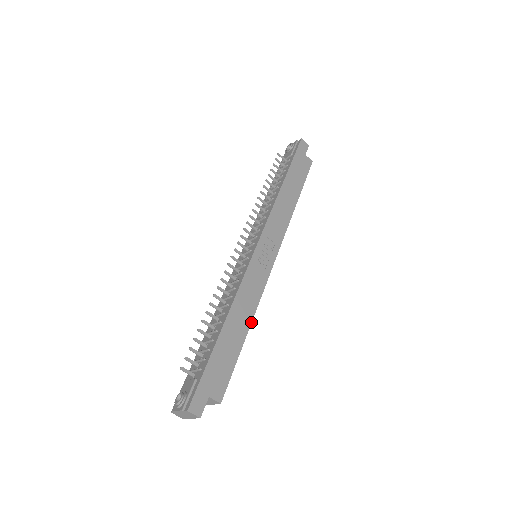
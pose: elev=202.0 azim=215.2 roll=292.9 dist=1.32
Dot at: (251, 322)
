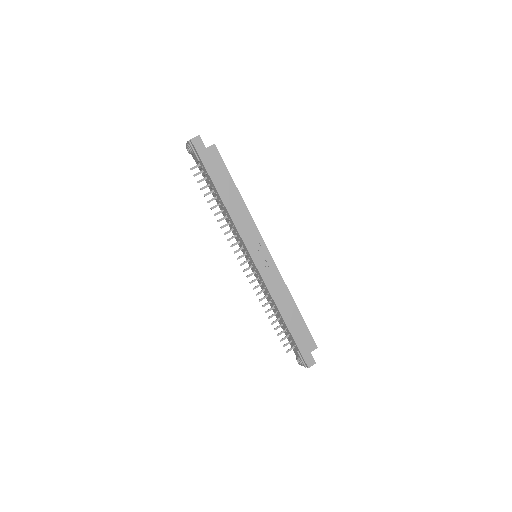
Dot at: (293, 300)
